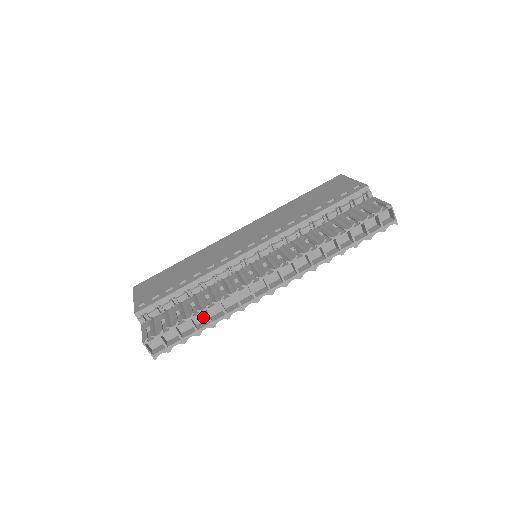
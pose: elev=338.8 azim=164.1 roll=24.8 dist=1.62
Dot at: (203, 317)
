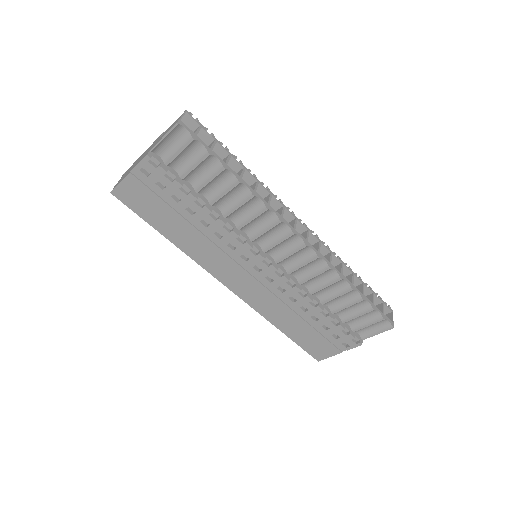
Dot at: occluded
